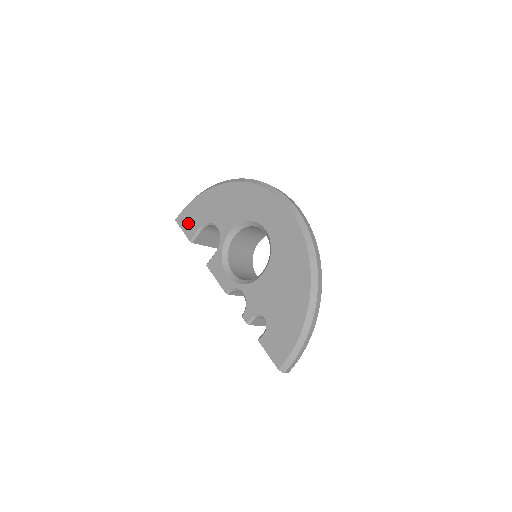
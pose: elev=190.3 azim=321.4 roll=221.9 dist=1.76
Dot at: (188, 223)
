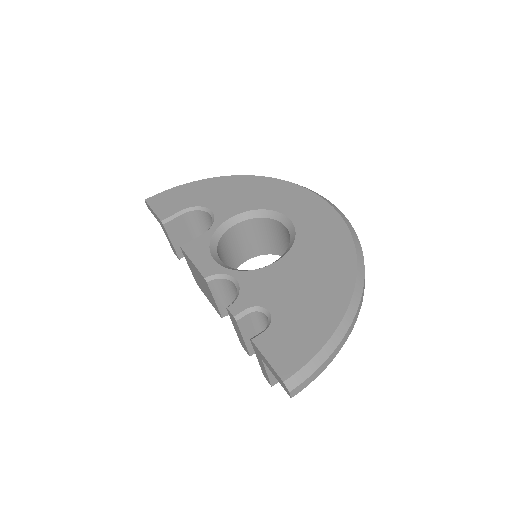
Dot at: (166, 204)
